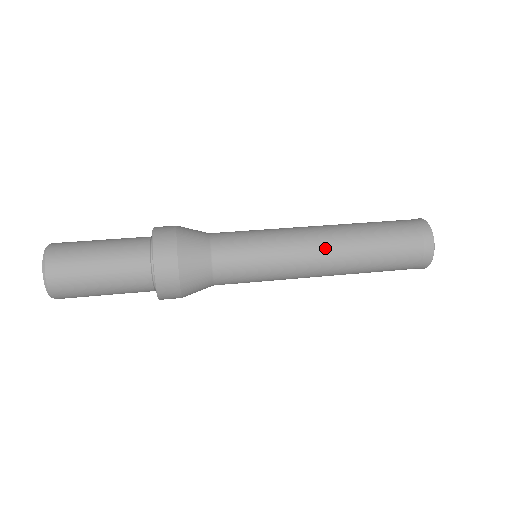
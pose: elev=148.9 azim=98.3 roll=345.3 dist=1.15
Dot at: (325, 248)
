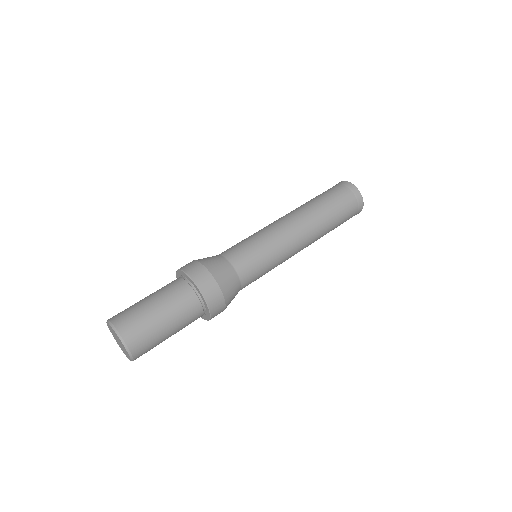
Dot at: (300, 226)
